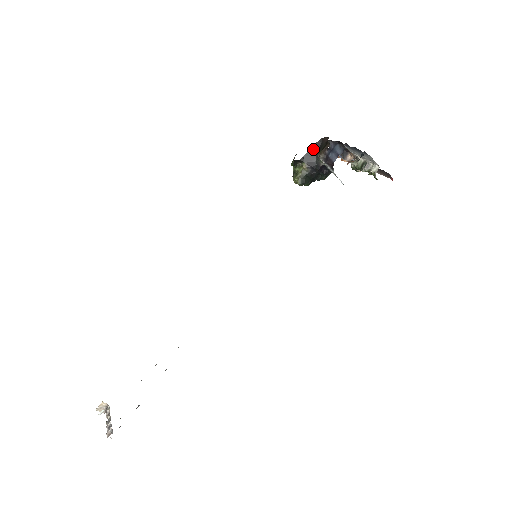
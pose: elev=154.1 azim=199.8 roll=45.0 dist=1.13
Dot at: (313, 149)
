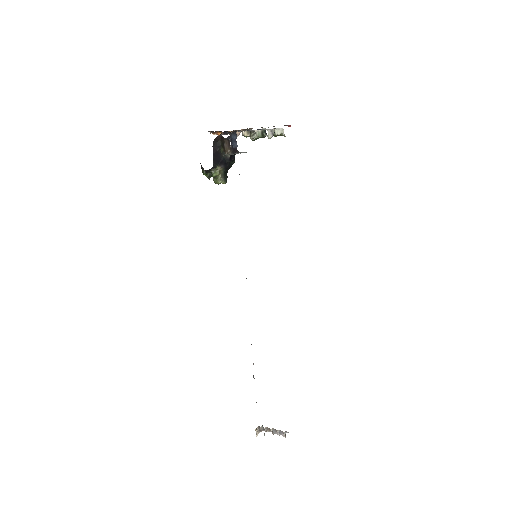
Dot at: (215, 152)
